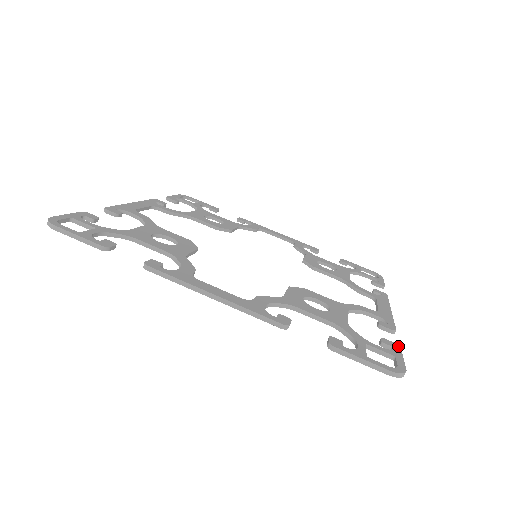
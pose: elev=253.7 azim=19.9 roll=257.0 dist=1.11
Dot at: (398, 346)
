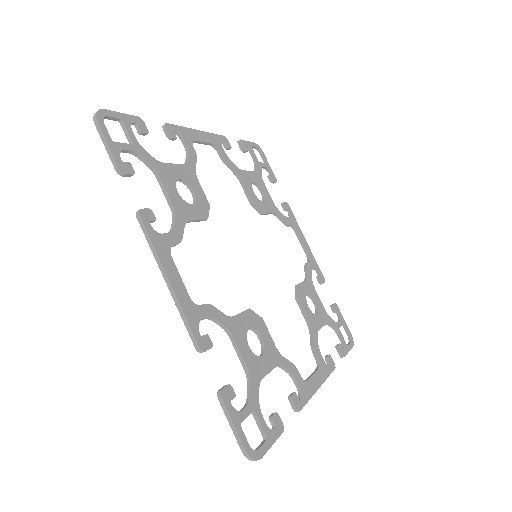
Dot at: (282, 429)
